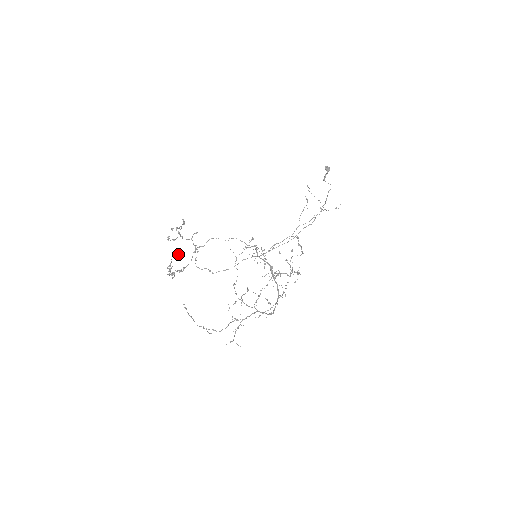
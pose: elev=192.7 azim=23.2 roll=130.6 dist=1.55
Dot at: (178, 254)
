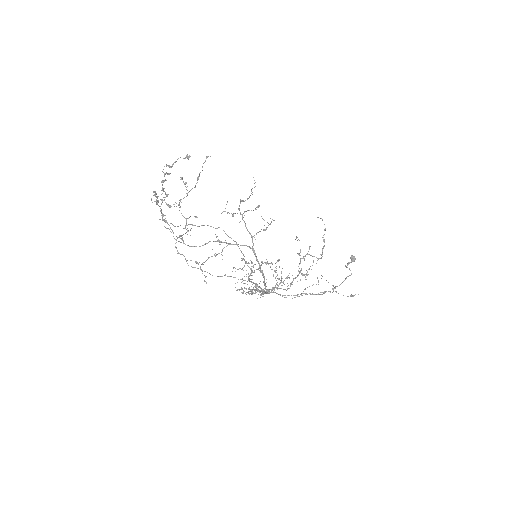
Dot at: (189, 157)
